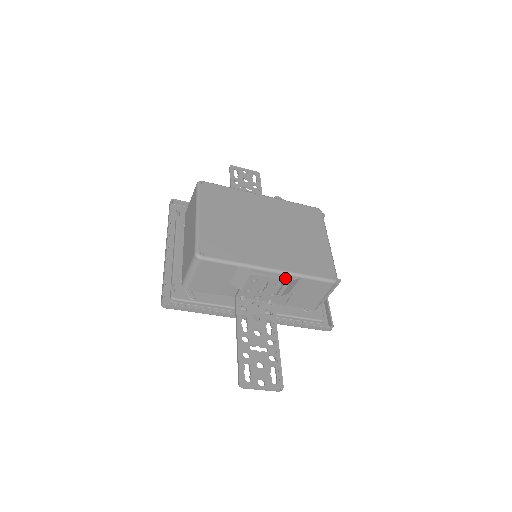
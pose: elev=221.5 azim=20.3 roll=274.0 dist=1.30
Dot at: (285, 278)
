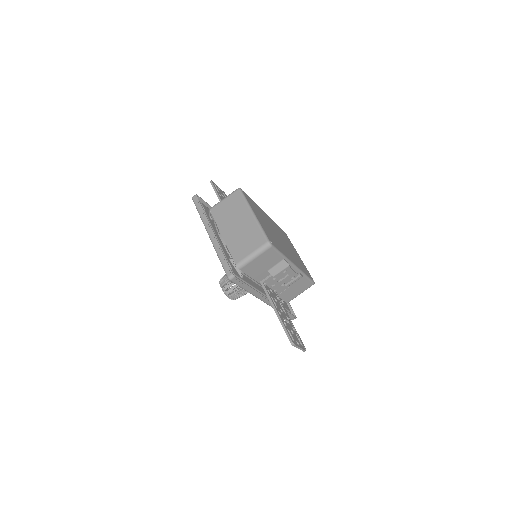
Dot at: (298, 274)
